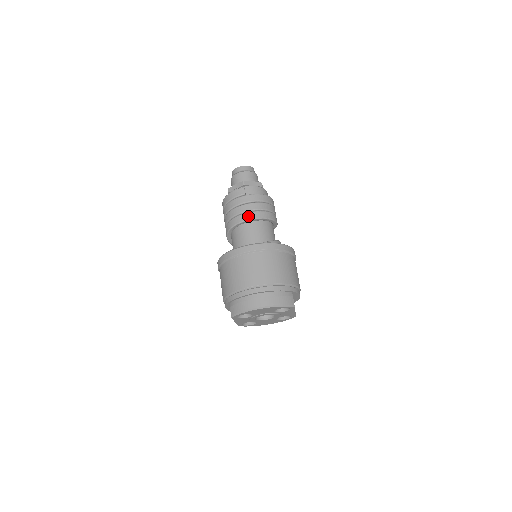
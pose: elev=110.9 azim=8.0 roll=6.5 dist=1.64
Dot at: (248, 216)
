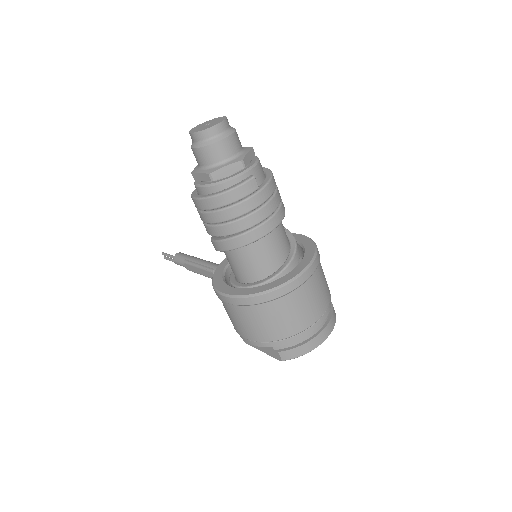
Dot at: (272, 224)
